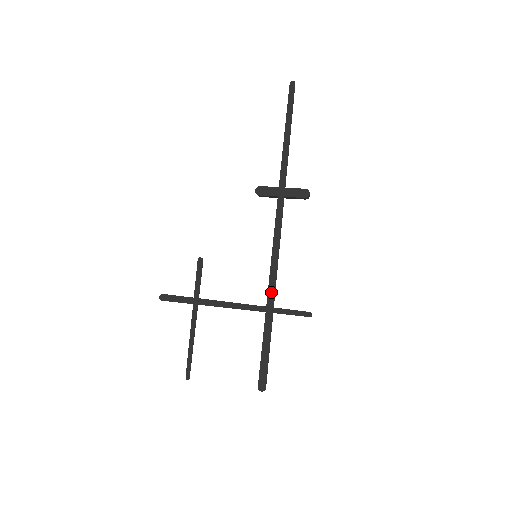
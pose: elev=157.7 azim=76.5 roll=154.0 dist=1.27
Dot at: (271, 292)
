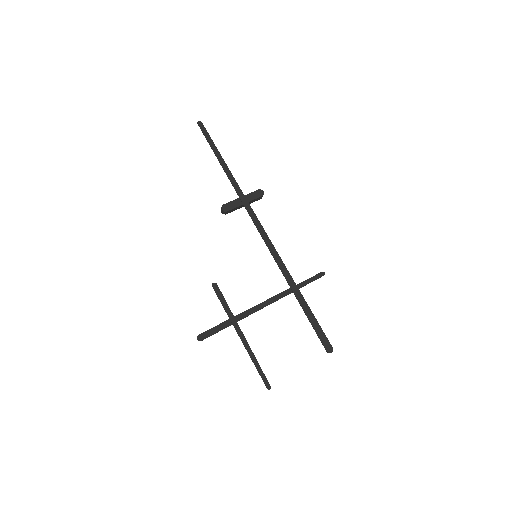
Dot at: (286, 274)
